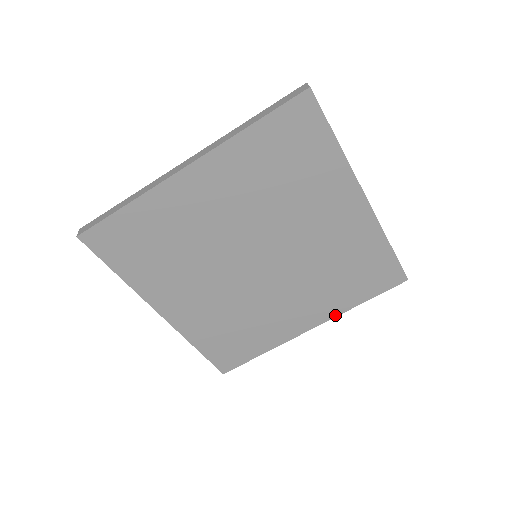
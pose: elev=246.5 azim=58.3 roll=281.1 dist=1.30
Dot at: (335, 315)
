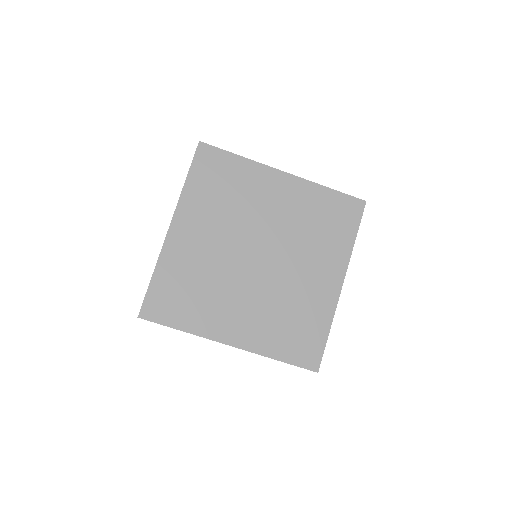
Dot at: (347, 261)
